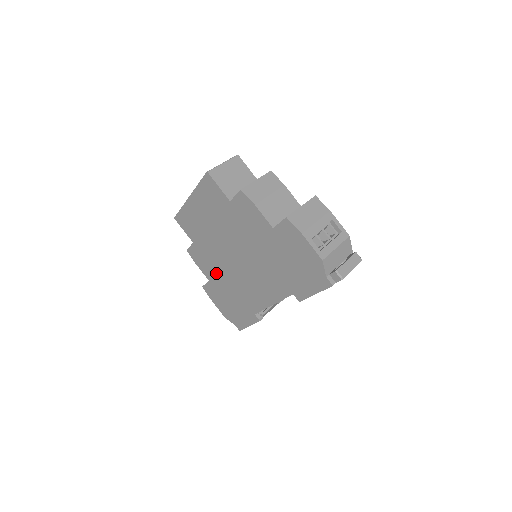
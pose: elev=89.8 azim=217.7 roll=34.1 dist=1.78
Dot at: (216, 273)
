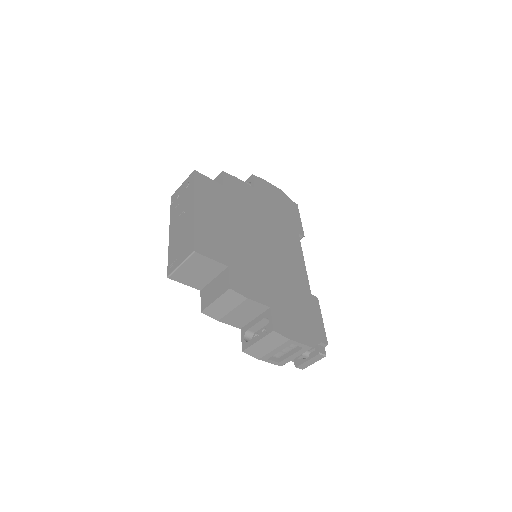
Dot at: occluded
